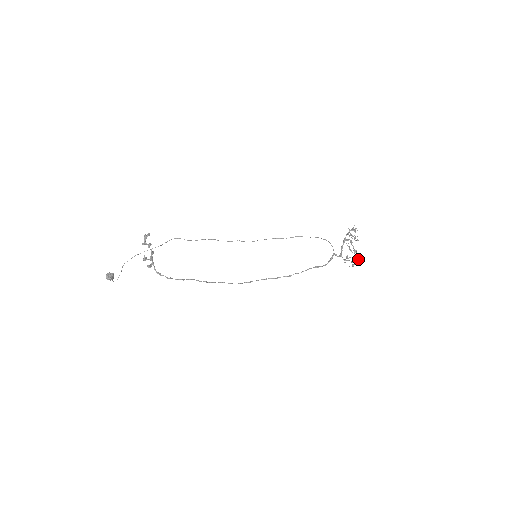
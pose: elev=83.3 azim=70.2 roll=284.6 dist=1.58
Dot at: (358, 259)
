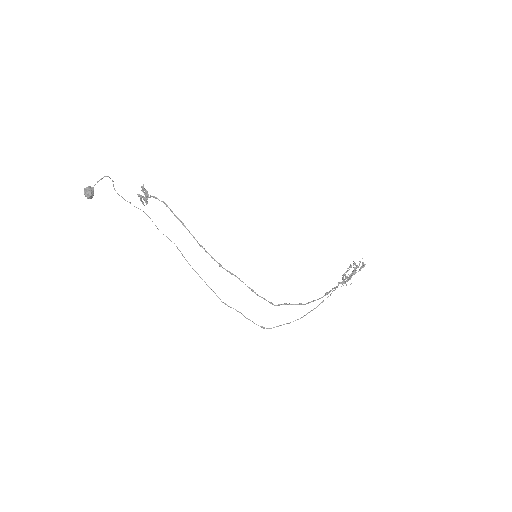
Dot at: (364, 264)
